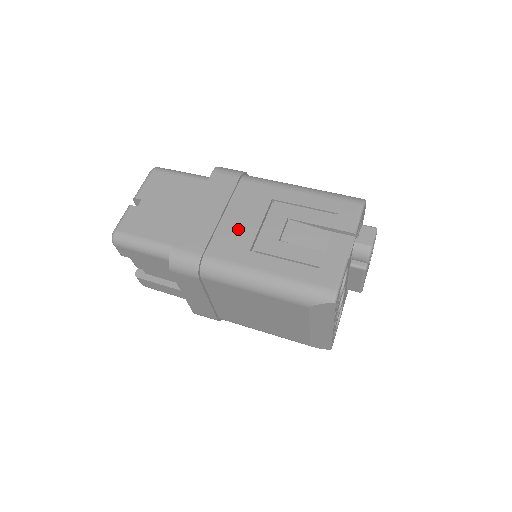
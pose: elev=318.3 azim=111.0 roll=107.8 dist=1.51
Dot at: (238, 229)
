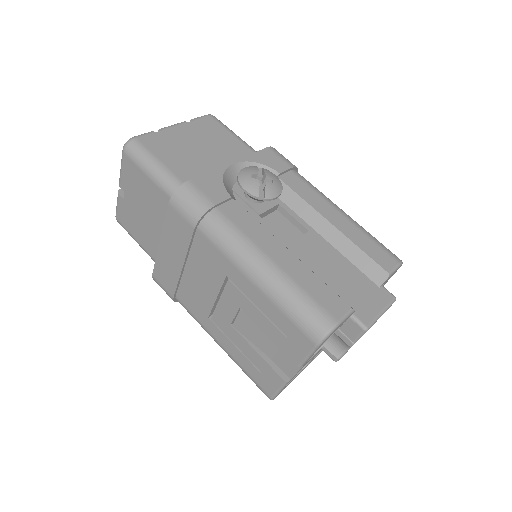
Dot at: (198, 290)
